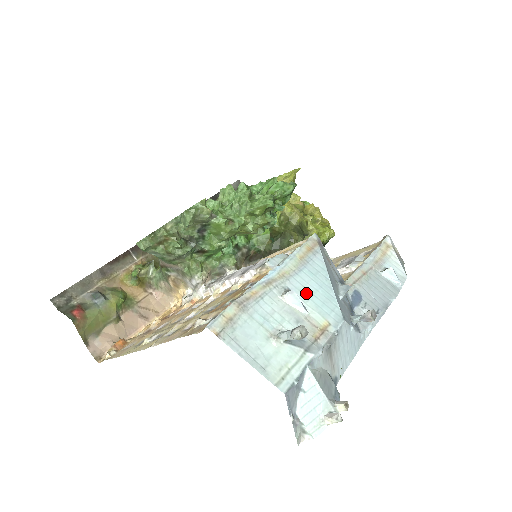
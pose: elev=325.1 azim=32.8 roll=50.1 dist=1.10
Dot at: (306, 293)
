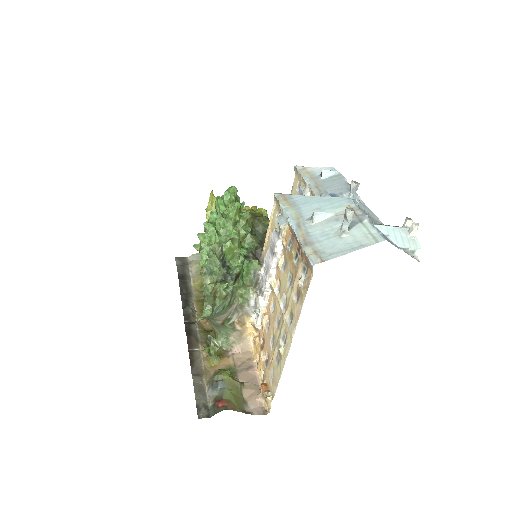
Dot at: (318, 210)
